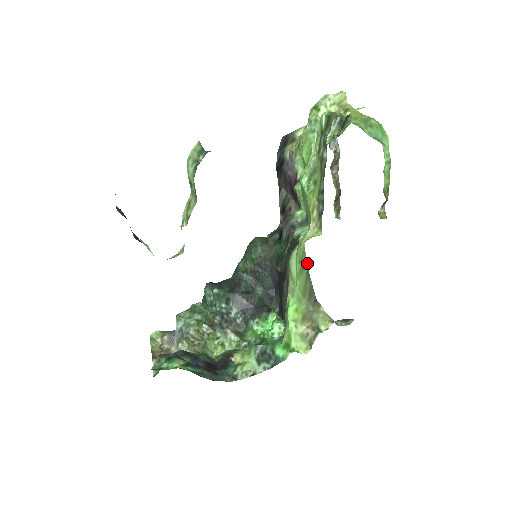
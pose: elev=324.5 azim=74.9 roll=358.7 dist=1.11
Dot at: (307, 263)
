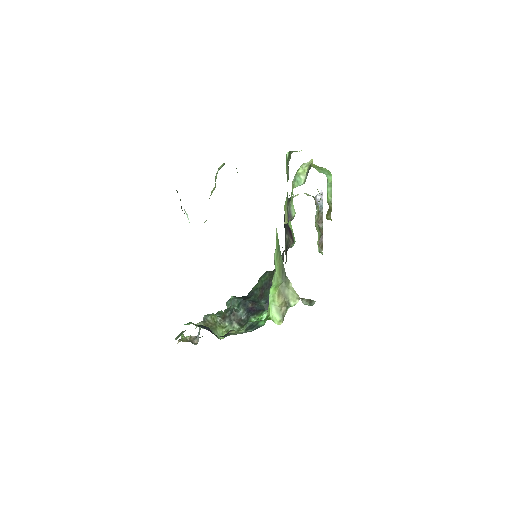
Dot at: occluded
